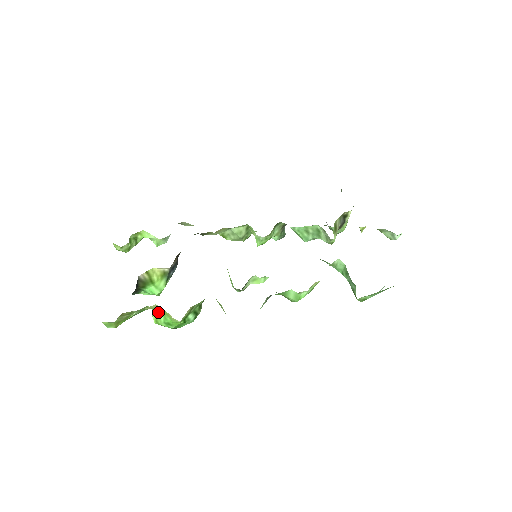
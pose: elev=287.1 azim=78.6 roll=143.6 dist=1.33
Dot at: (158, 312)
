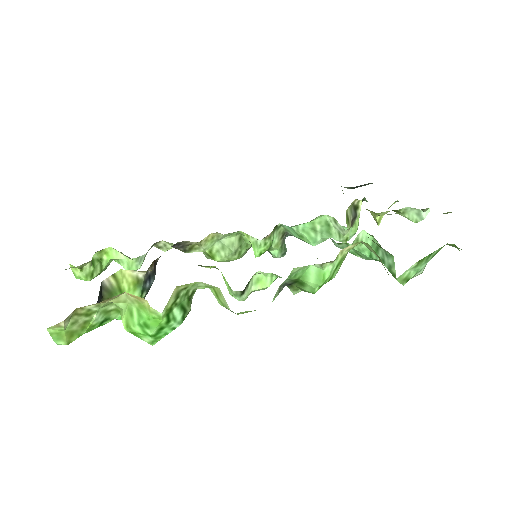
Dot at: (129, 309)
